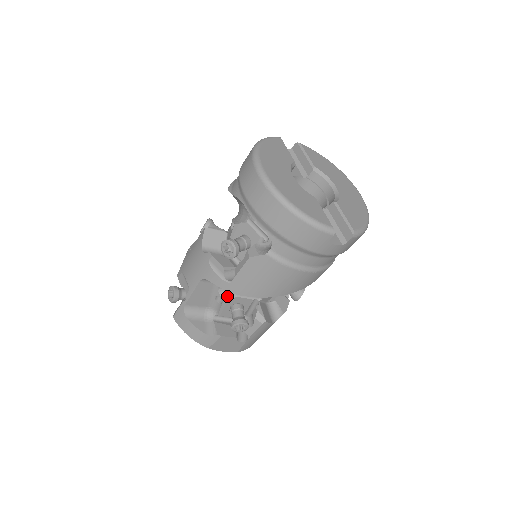
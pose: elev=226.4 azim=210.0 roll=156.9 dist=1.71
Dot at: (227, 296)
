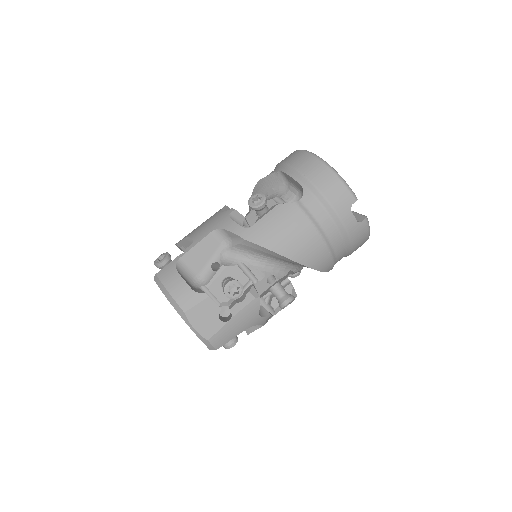
Dot at: (227, 263)
